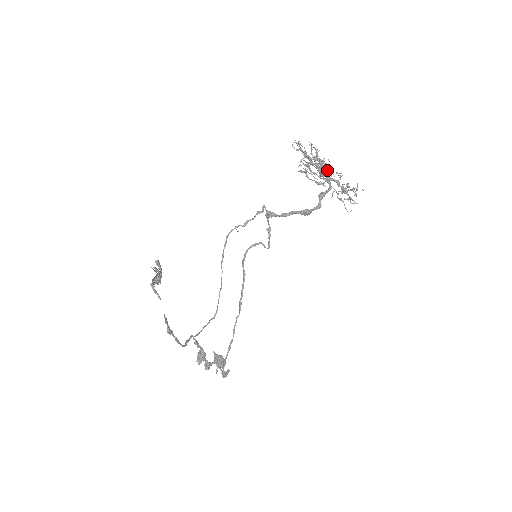
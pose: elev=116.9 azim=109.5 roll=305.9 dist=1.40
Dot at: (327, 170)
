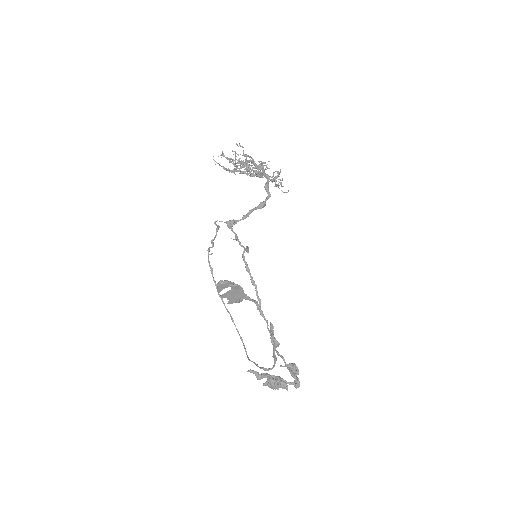
Dot at: (259, 165)
